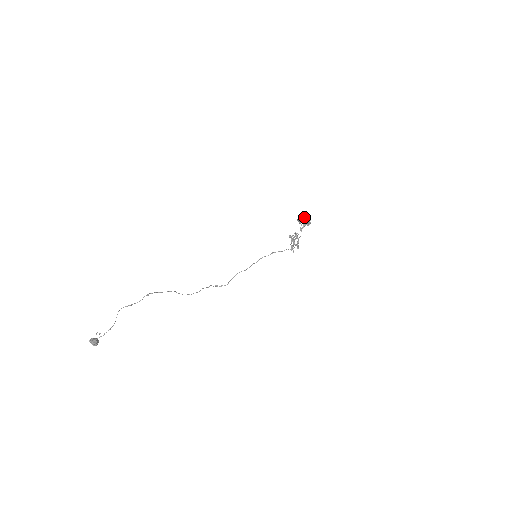
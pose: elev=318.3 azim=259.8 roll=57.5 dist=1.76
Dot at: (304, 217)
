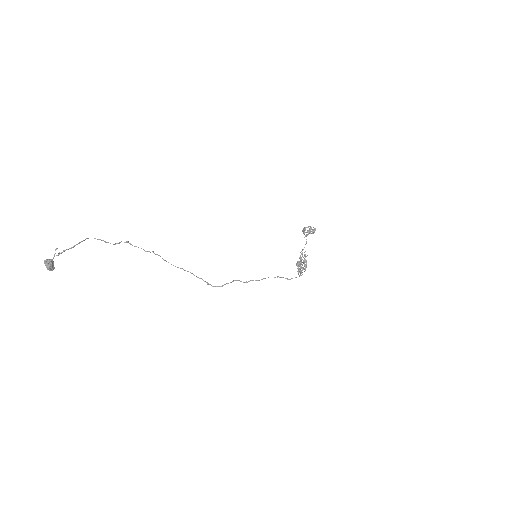
Dot at: (309, 229)
